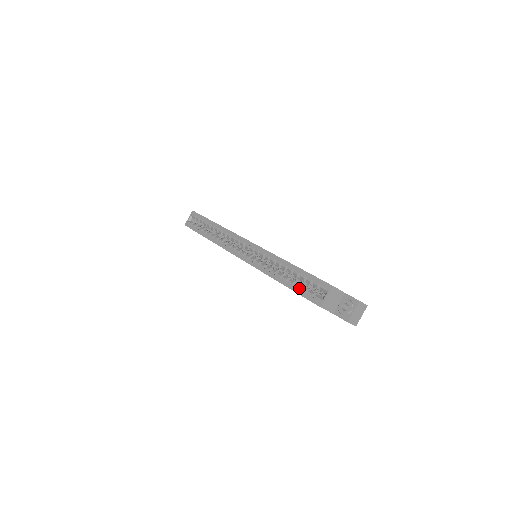
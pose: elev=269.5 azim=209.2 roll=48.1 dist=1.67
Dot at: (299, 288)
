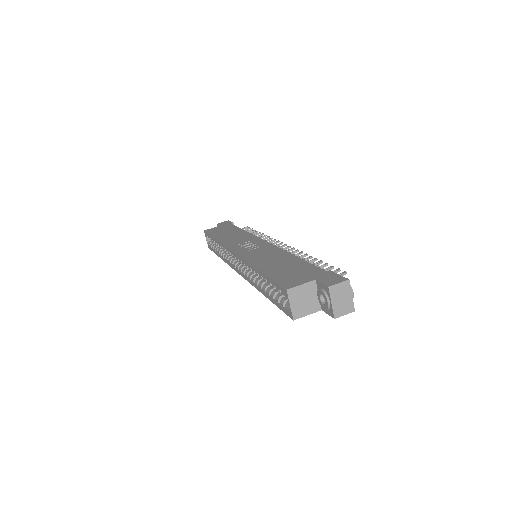
Dot at: (275, 297)
